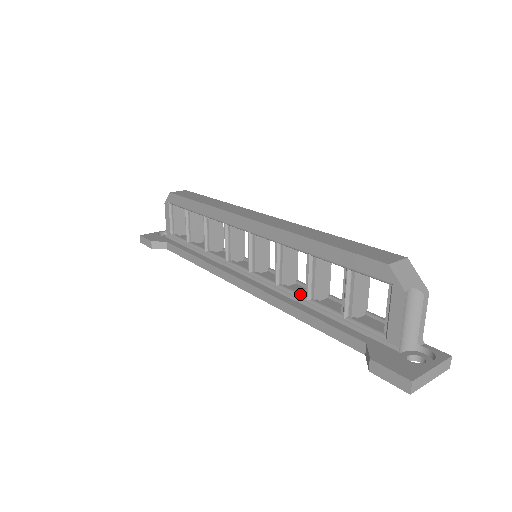
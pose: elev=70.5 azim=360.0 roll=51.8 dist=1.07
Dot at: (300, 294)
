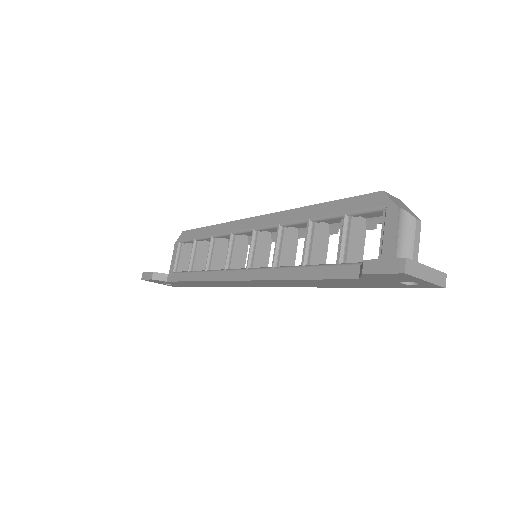
Dot at: occluded
